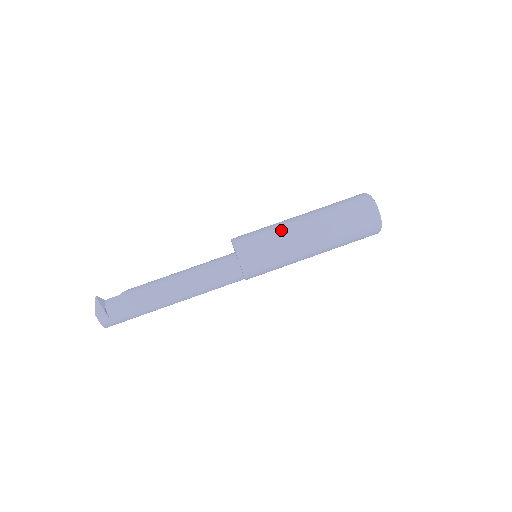
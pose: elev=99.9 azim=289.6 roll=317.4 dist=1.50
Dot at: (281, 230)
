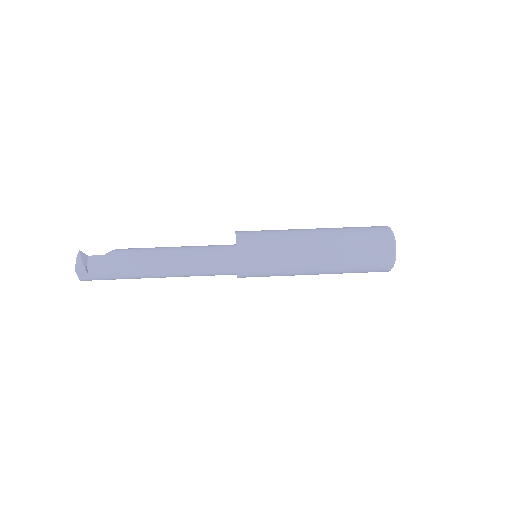
Dot at: (290, 245)
